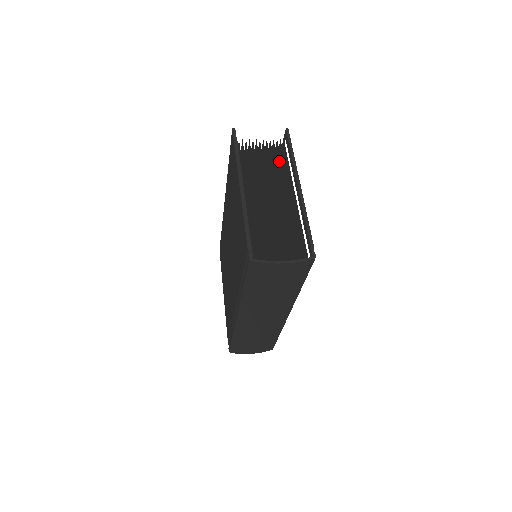
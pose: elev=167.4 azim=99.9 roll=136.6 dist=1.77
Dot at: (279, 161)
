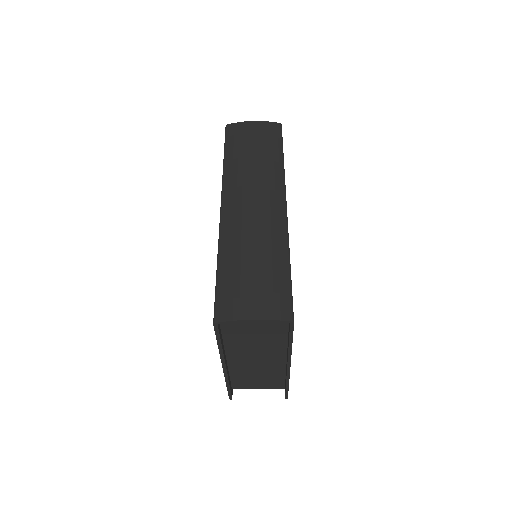
Dot at: occluded
